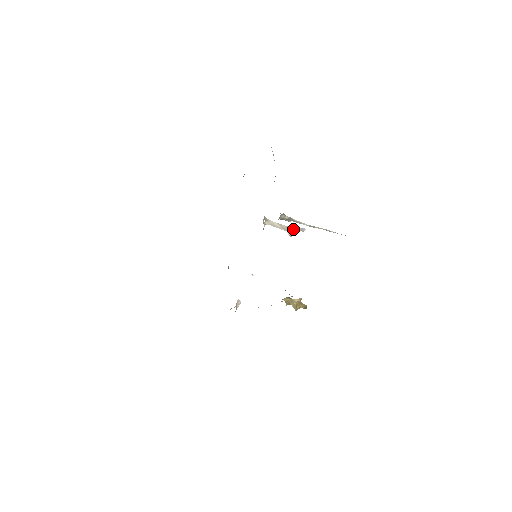
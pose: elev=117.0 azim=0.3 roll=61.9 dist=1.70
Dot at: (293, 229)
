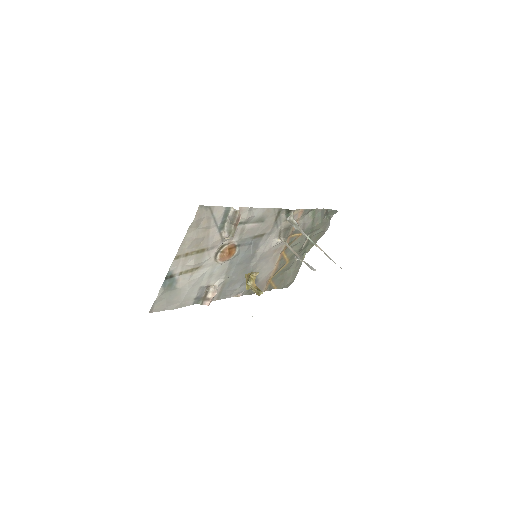
Dot at: (303, 261)
